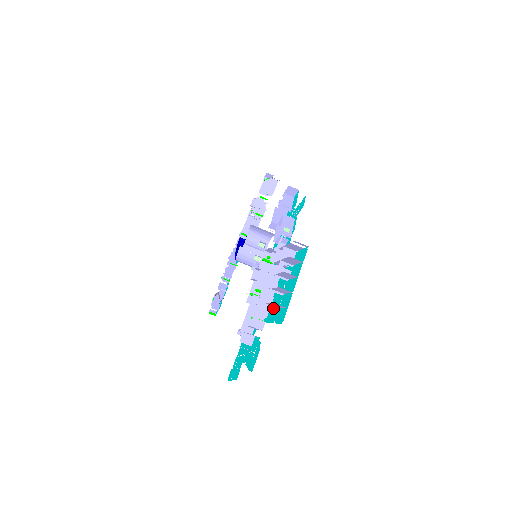
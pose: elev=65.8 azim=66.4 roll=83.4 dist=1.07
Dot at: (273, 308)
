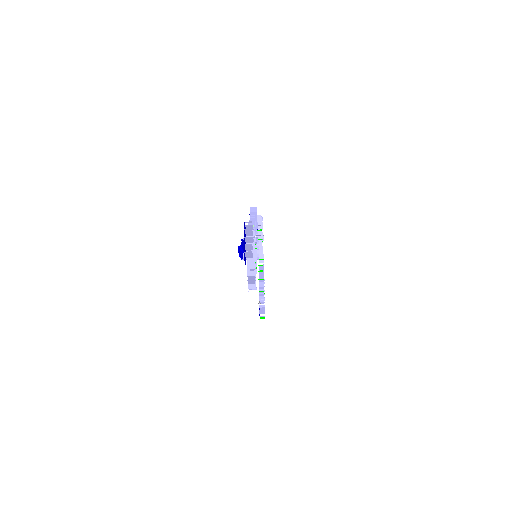
Dot at: occluded
